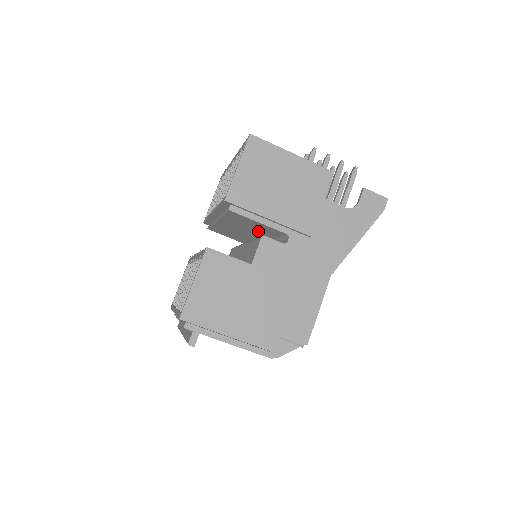
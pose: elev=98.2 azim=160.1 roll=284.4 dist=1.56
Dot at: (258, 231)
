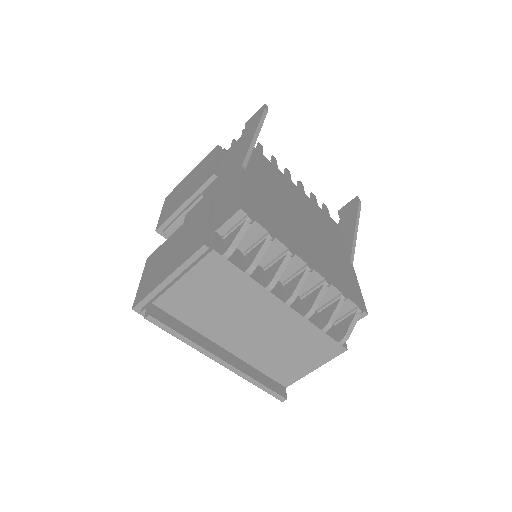
Dot at: occluded
